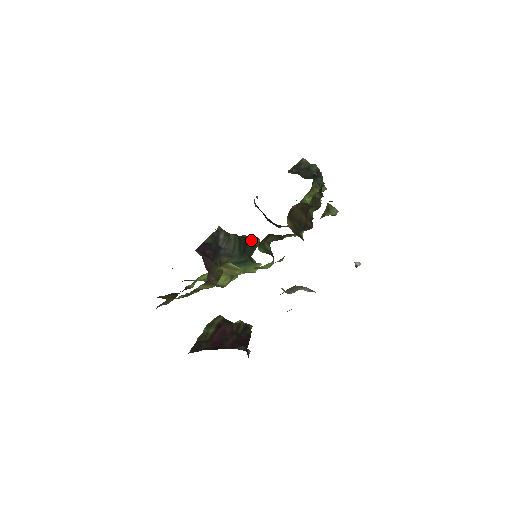
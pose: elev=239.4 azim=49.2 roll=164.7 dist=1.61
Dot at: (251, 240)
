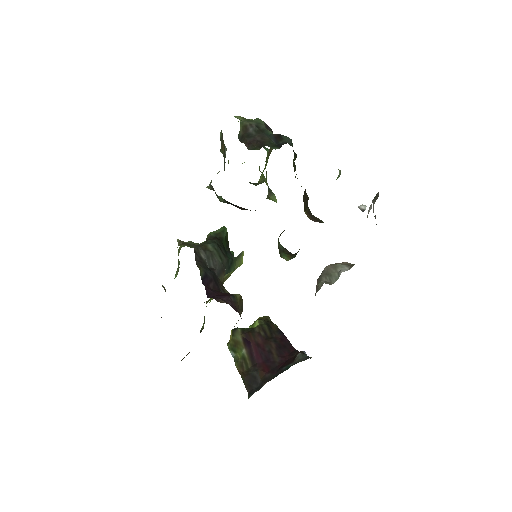
Dot at: (221, 234)
